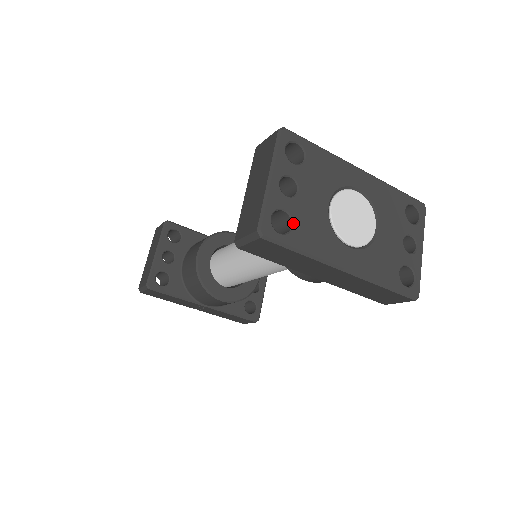
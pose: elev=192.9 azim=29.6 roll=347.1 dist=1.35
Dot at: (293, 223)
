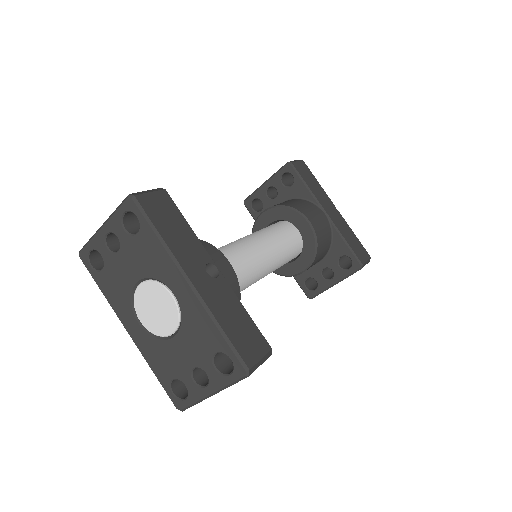
Dot at: (103, 268)
